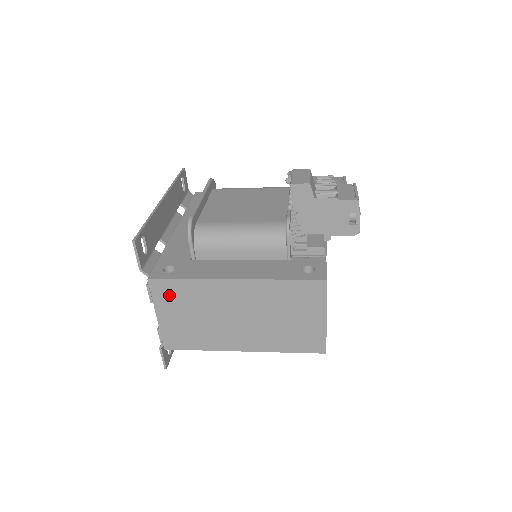
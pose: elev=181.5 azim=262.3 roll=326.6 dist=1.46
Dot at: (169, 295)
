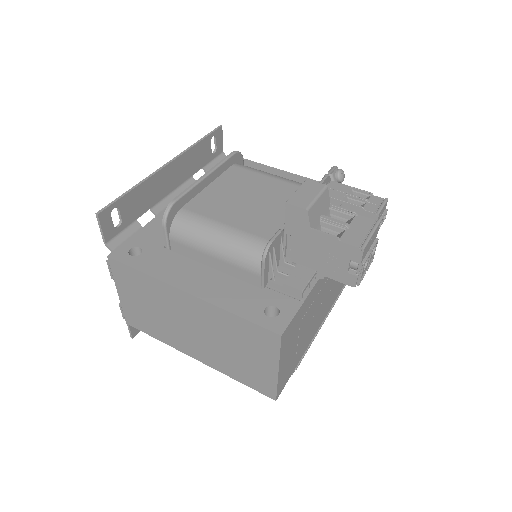
Dot at: (127, 279)
